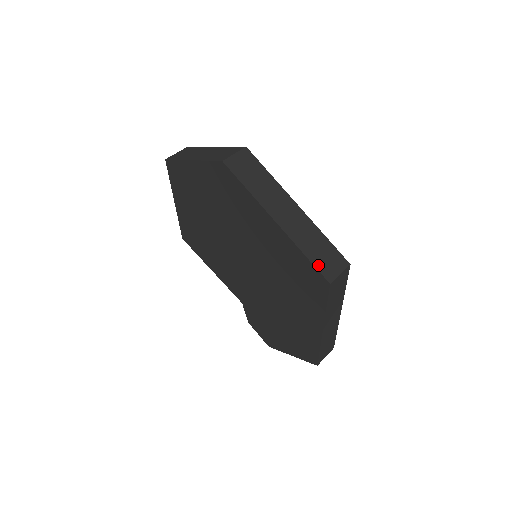
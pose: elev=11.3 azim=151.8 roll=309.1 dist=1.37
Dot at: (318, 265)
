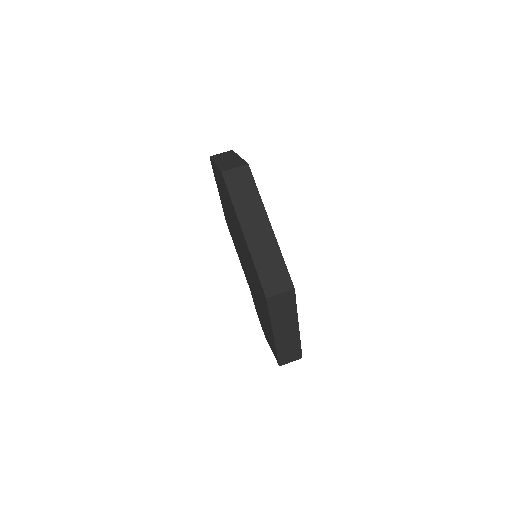
Dot at: (263, 279)
